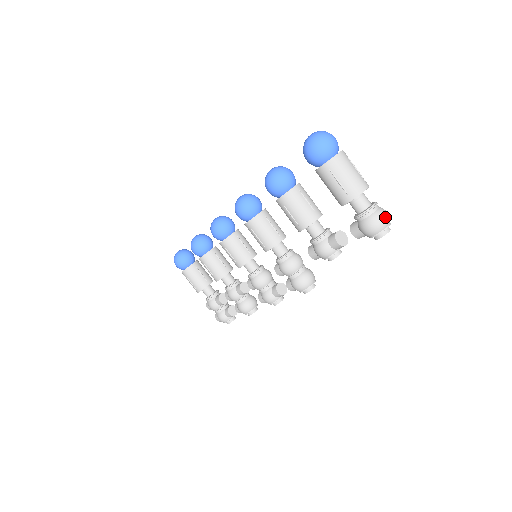
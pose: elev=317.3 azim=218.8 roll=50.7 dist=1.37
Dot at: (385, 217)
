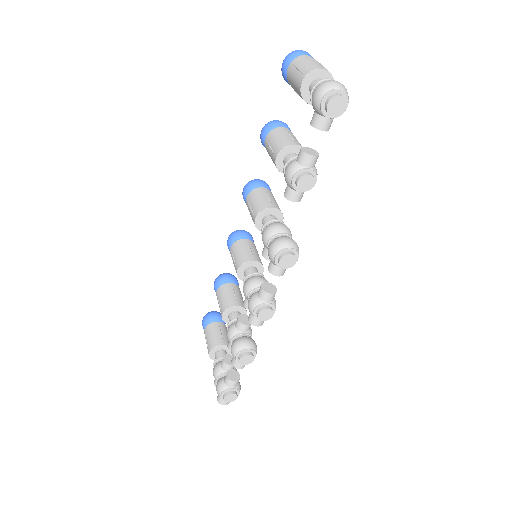
Dot at: (336, 82)
